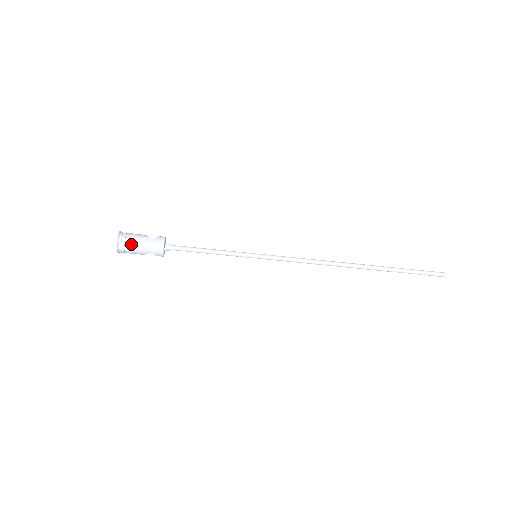
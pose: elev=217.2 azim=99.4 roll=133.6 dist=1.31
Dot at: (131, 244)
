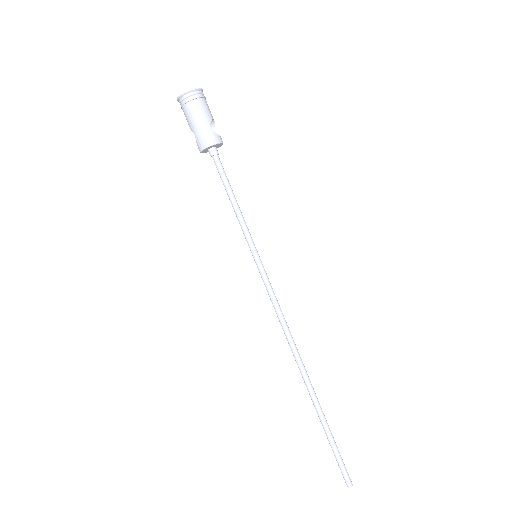
Dot at: (193, 108)
